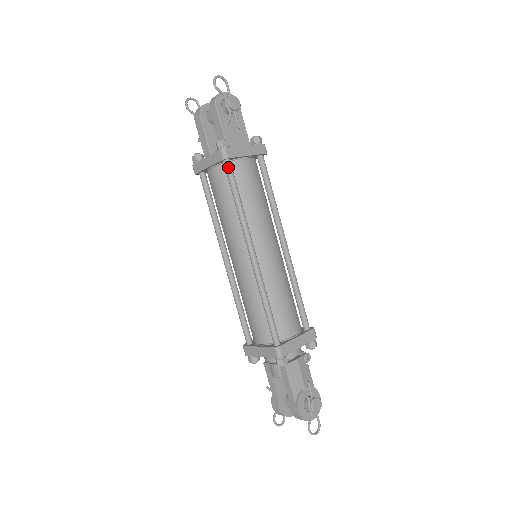
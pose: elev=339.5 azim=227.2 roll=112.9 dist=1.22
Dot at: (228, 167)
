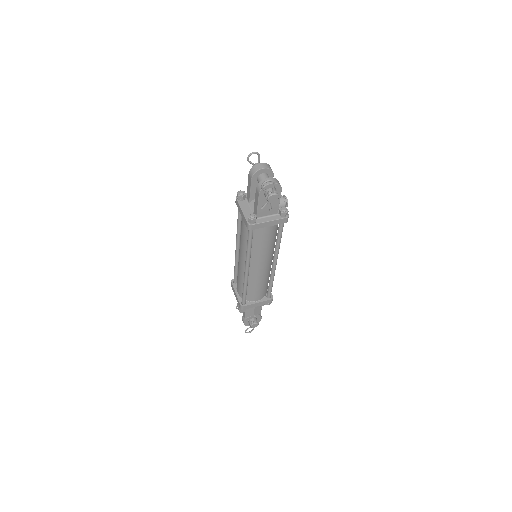
Dot at: (250, 231)
